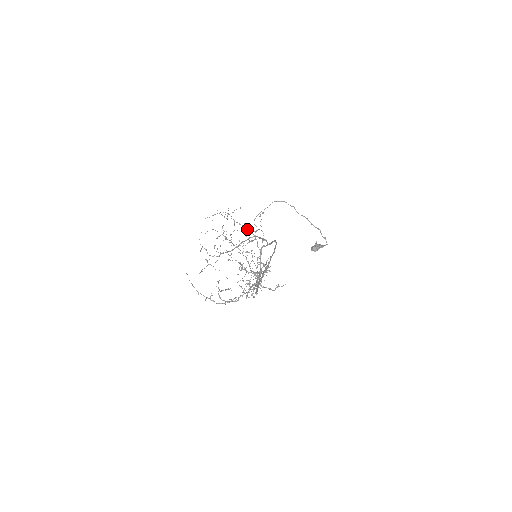
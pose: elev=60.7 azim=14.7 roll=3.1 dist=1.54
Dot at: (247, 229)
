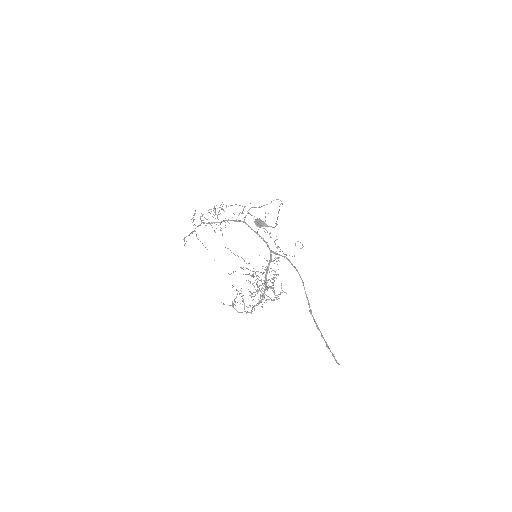
Dot at: occluded
